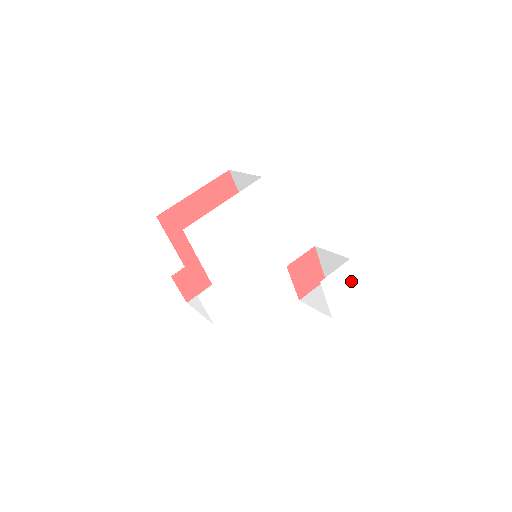
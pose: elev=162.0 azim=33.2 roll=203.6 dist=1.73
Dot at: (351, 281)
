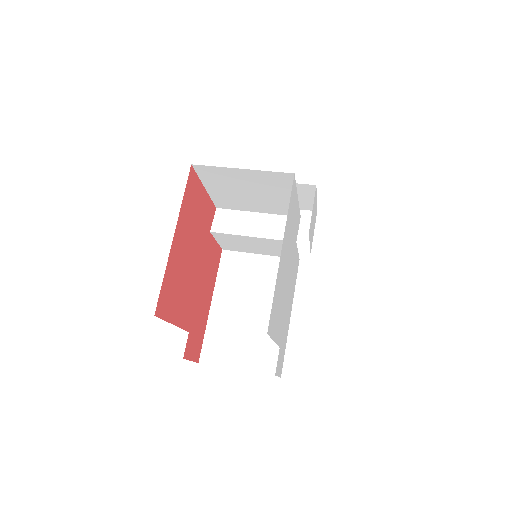
Dot at: (315, 206)
